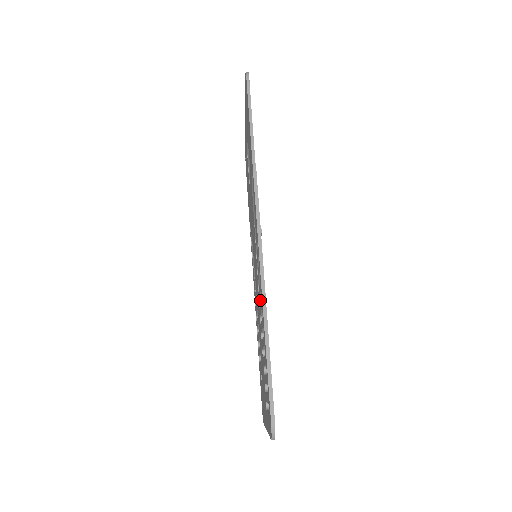
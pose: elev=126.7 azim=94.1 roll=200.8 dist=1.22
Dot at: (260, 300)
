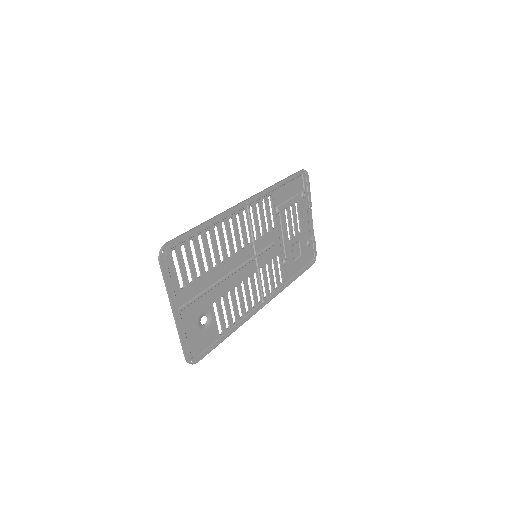
Dot at: (231, 254)
